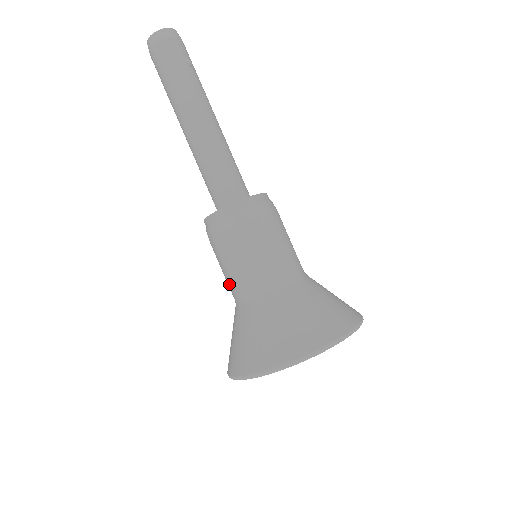
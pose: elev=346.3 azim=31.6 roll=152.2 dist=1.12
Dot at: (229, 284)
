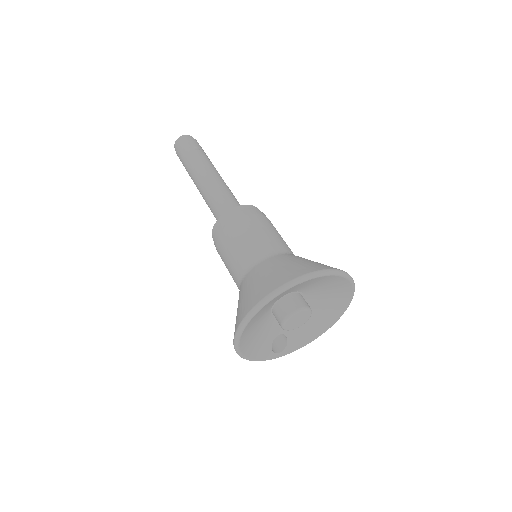
Dot at: occluded
